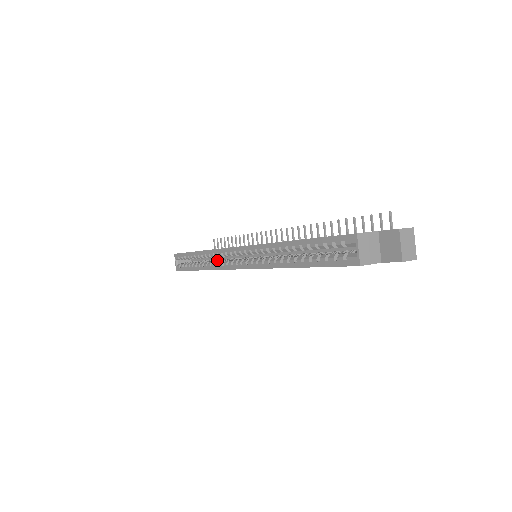
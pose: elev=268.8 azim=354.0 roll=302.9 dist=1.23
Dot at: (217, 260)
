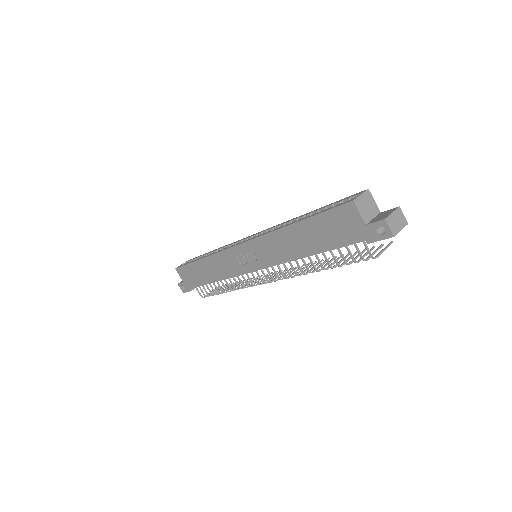
Dot at: occluded
